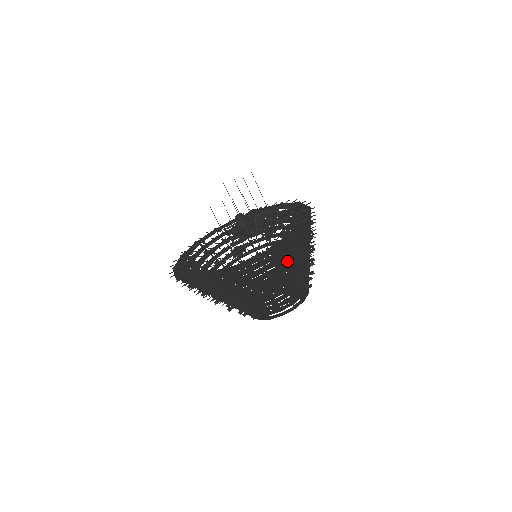
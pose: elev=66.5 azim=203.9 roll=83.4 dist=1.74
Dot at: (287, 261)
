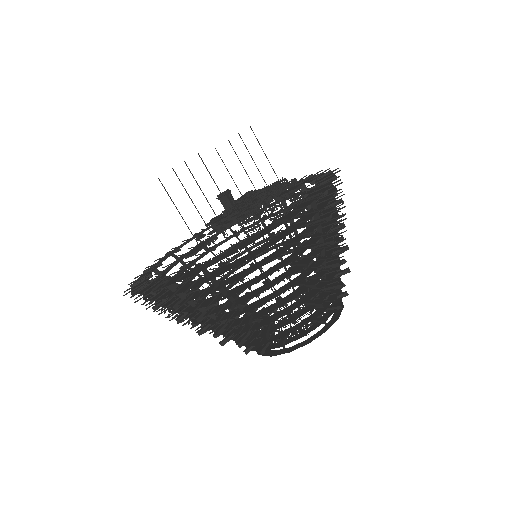
Dot at: (278, 266)
